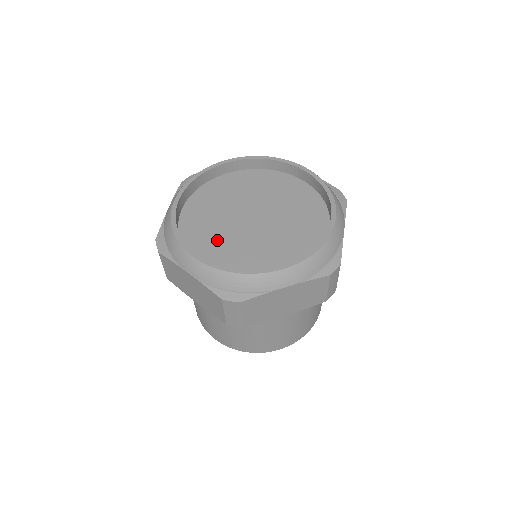
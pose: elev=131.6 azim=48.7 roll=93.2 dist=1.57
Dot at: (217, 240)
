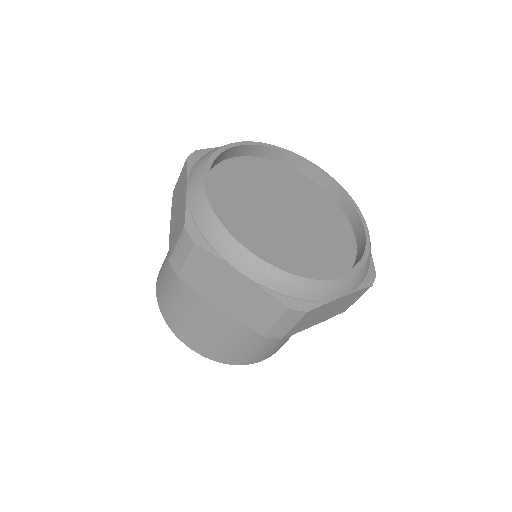
Dot at: (258, 236)
